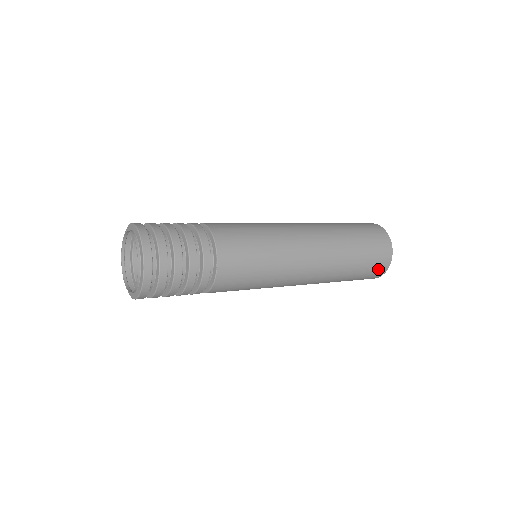
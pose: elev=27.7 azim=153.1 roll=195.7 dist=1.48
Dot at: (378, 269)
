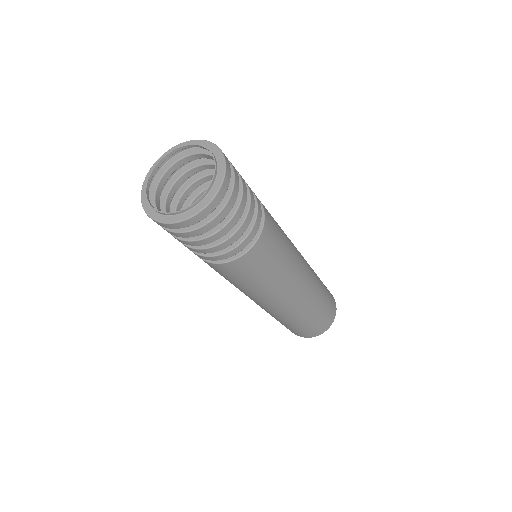
Dot at: (325, 323)
